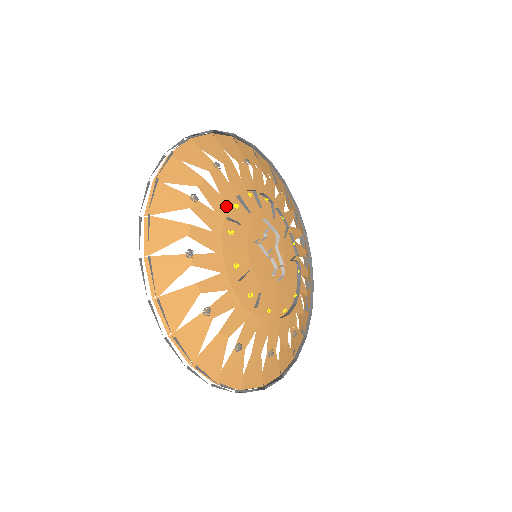
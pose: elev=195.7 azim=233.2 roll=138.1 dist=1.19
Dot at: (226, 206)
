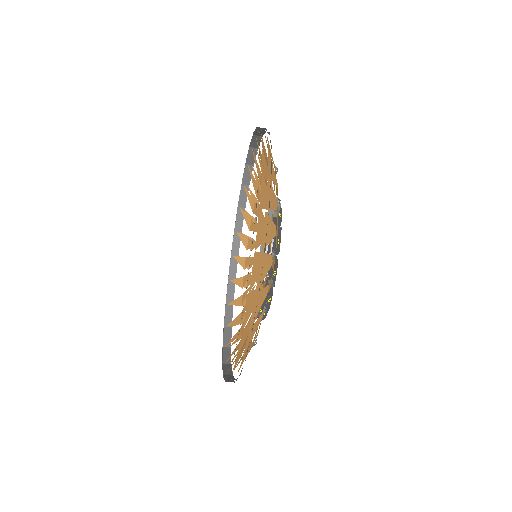
Dot at: occluded
